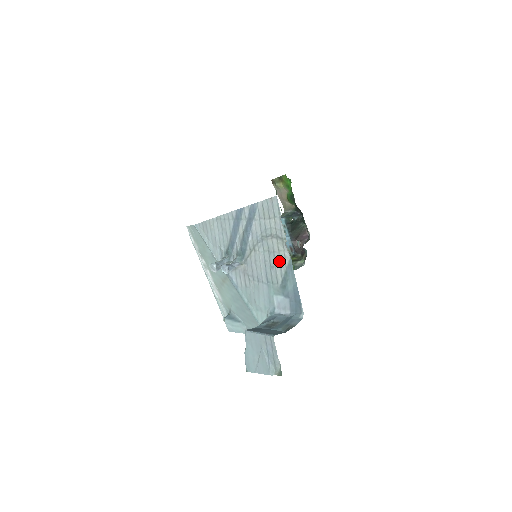
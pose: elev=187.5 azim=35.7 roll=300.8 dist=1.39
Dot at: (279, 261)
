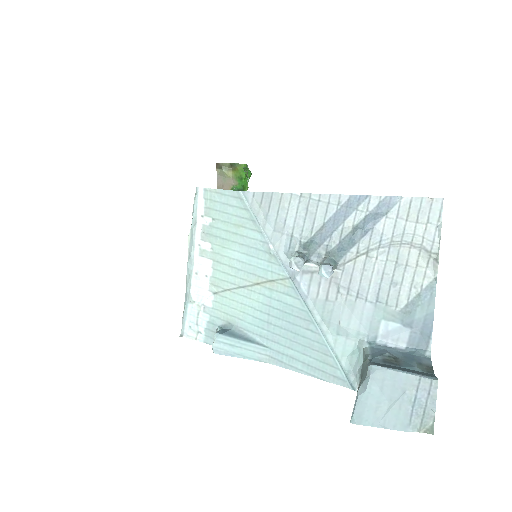
Dot at: (412, 279)
